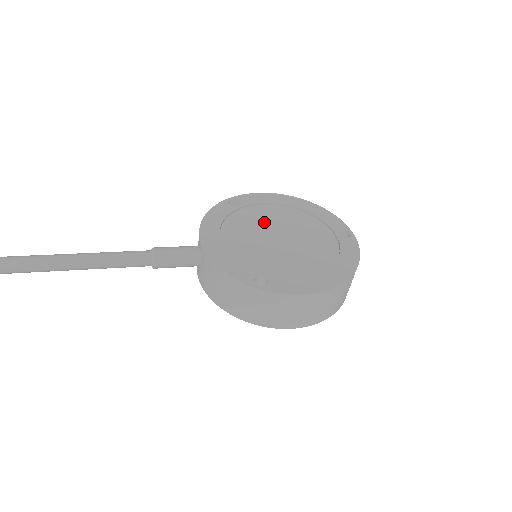
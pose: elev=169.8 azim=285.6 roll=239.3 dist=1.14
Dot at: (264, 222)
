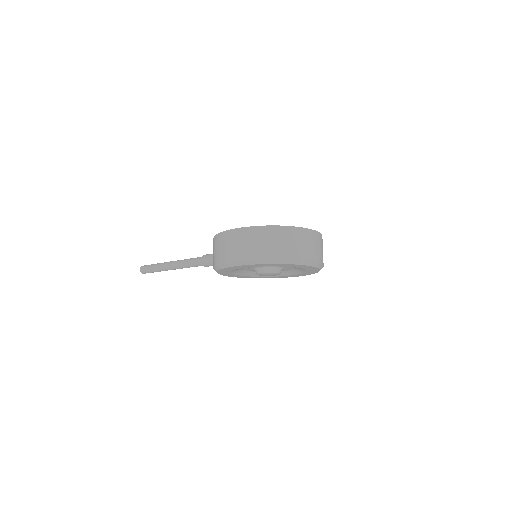
Dot at: occluded
